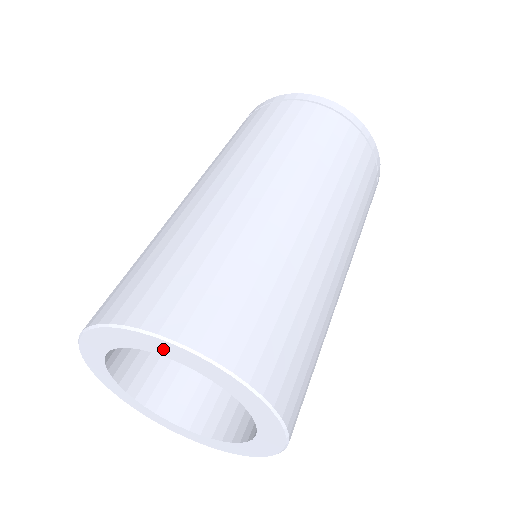
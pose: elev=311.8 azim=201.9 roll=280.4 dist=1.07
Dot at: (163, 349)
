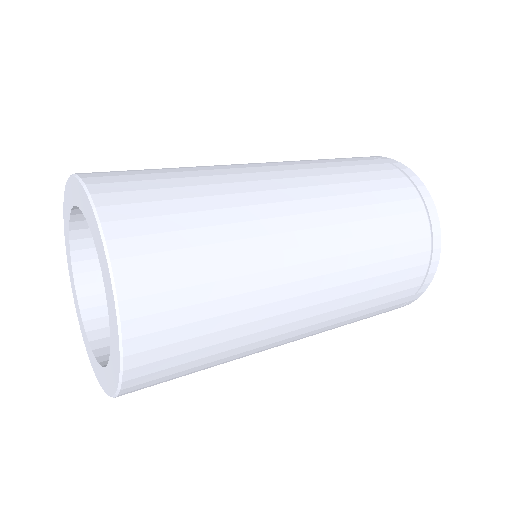
Dot at: (77, 194)
